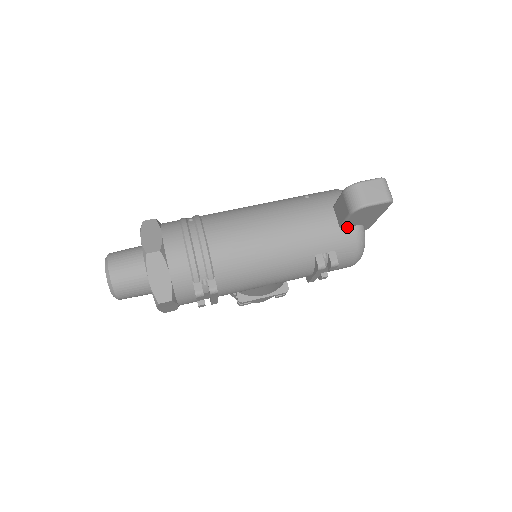
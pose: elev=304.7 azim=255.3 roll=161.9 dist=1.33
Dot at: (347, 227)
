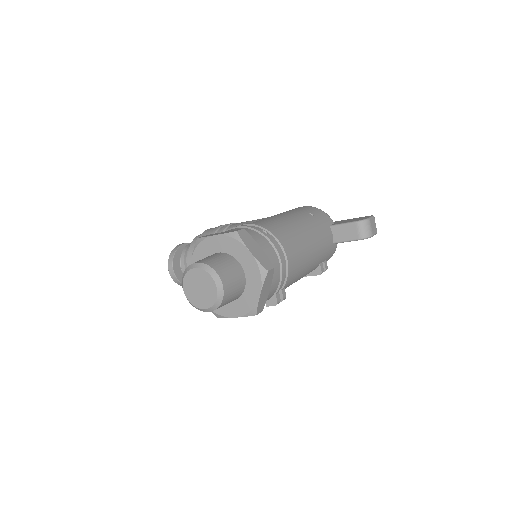
Dot at: (335, 243)
